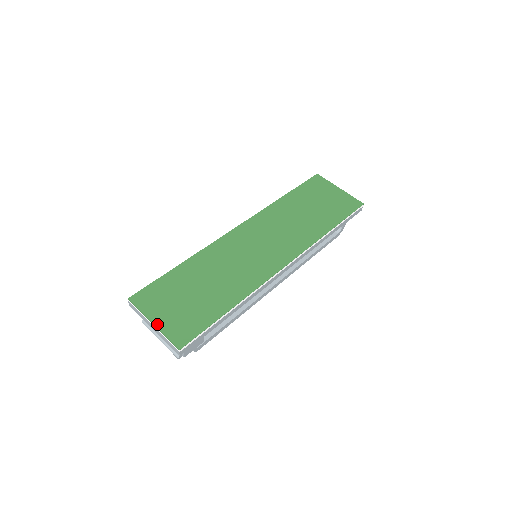
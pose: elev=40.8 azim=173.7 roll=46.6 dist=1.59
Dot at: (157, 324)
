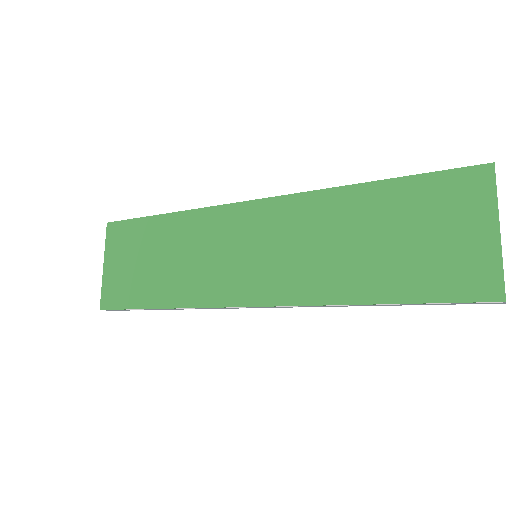
Dot at: (105, 269)
